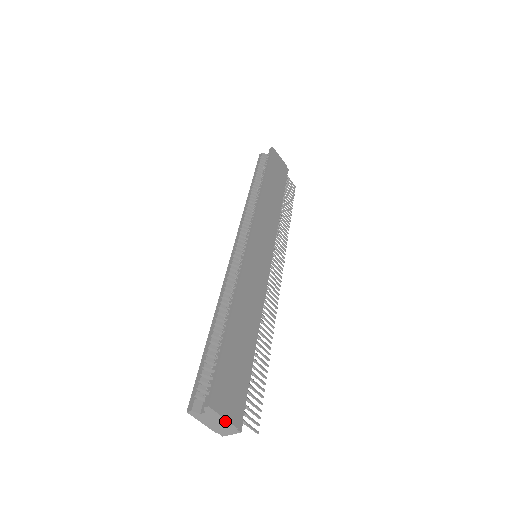
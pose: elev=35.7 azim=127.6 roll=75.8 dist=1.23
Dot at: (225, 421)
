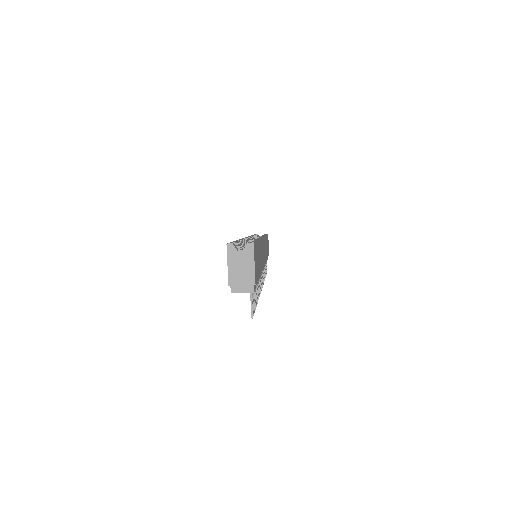
Dot at: (252, 269)
